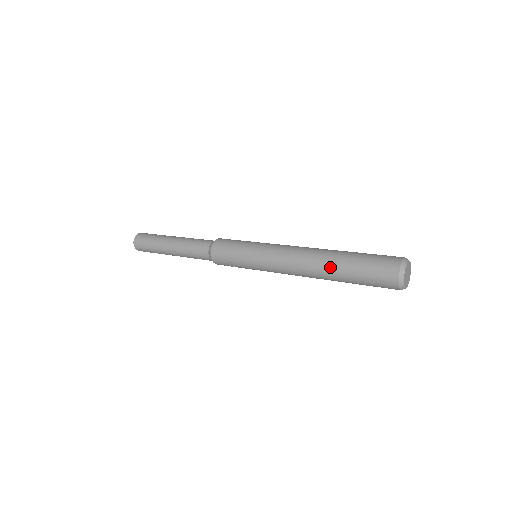
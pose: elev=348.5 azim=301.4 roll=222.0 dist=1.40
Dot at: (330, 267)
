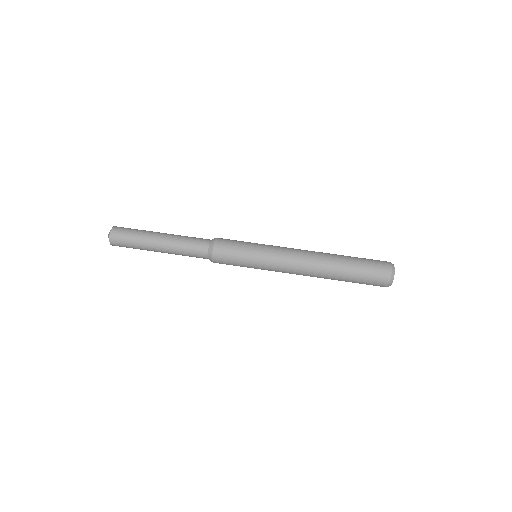
Dot at: (331, 279)
